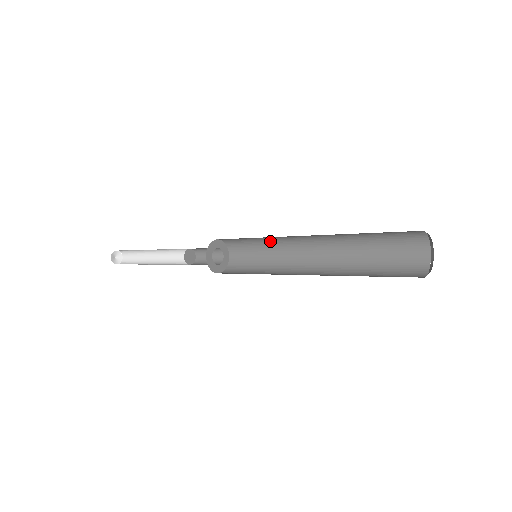
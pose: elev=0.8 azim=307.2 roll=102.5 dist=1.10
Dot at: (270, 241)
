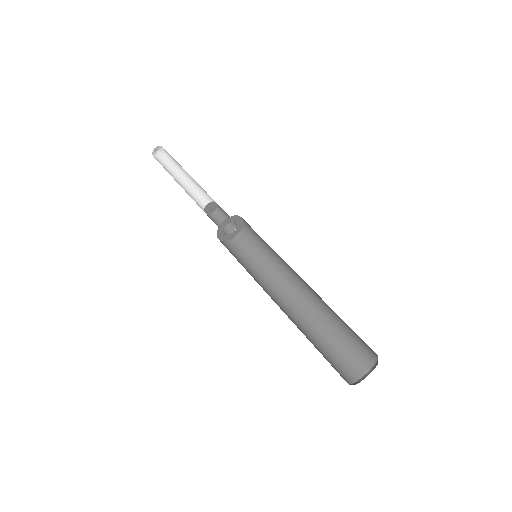
Dot at: occluded
